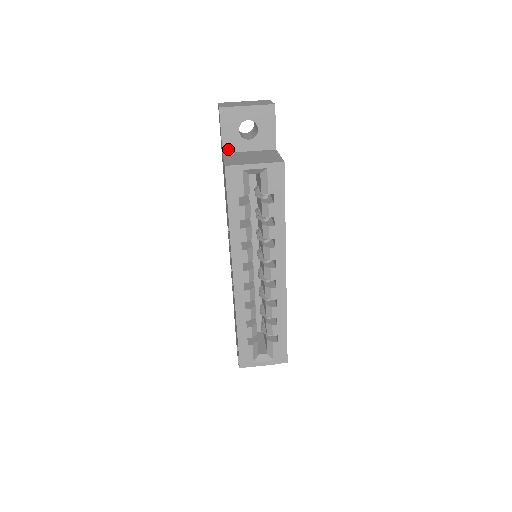
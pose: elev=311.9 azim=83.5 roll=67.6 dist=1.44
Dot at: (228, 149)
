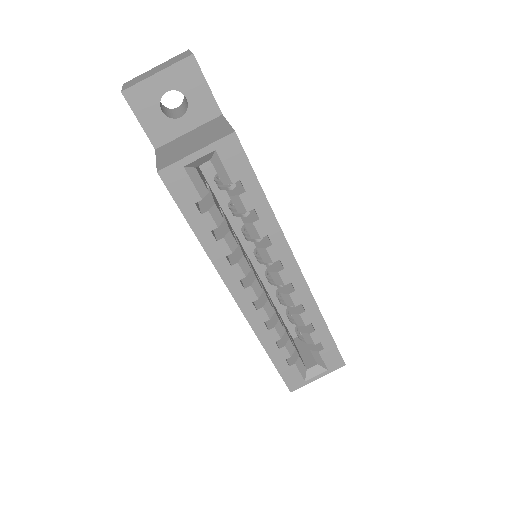
Dot at: (160, 141)
